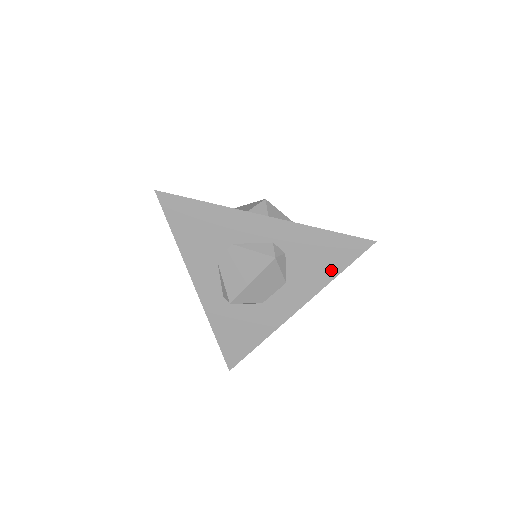
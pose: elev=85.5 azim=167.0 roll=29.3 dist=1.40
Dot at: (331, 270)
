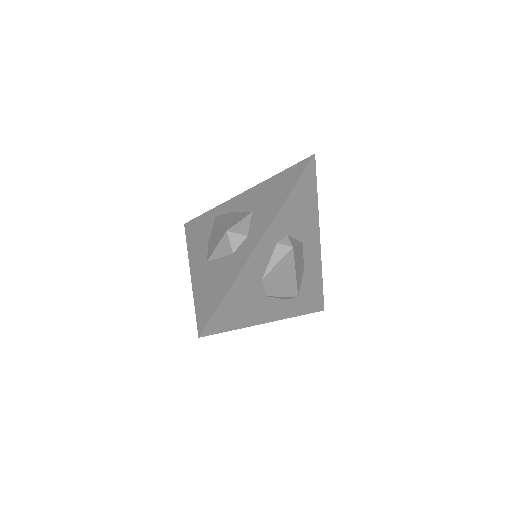
Dot at: (312, 201)
